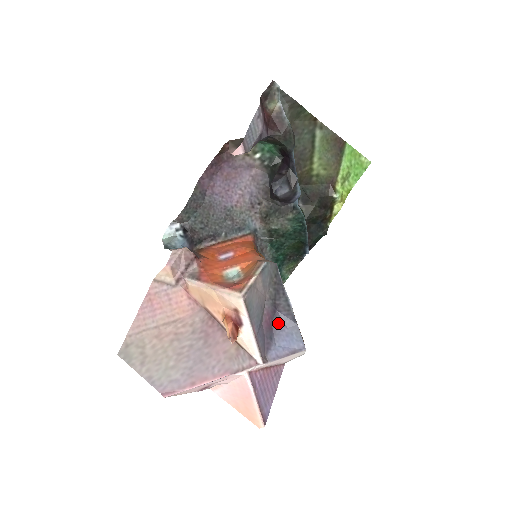
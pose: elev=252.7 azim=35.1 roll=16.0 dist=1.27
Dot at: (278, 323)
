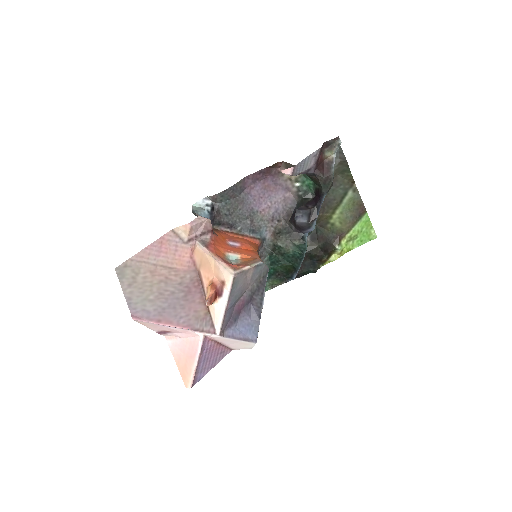
Dot at: (246, 312)
